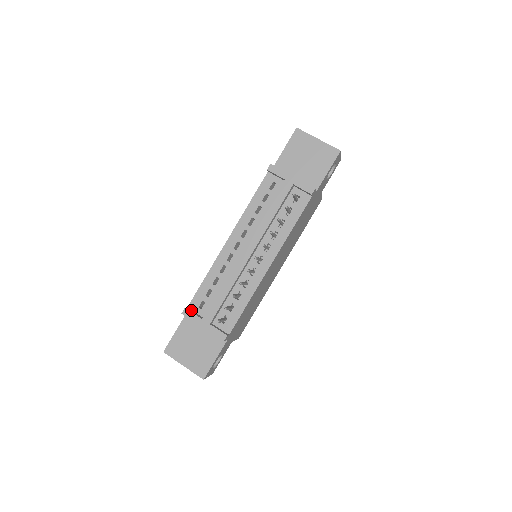
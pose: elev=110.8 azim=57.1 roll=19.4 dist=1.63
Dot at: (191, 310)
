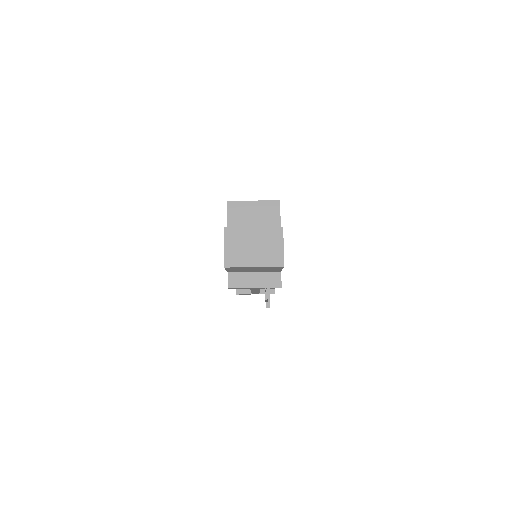
Dot at: (240, 290)
